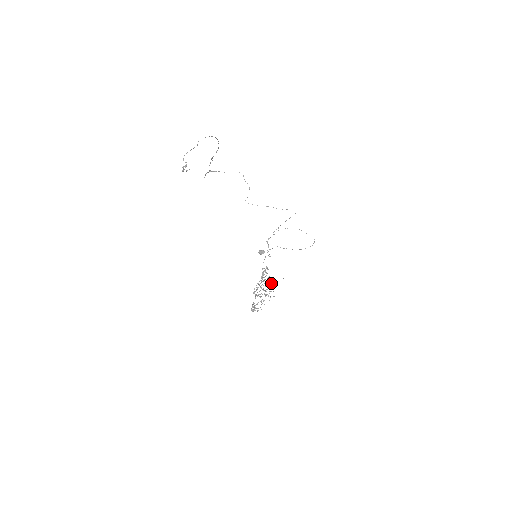
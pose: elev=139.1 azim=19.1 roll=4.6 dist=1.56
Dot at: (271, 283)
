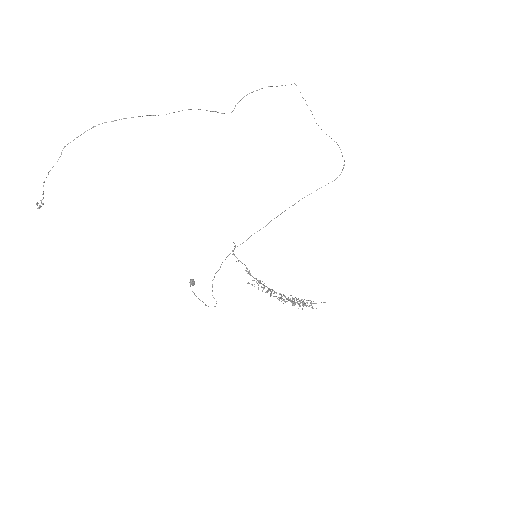
Dot at: (284, 295)
